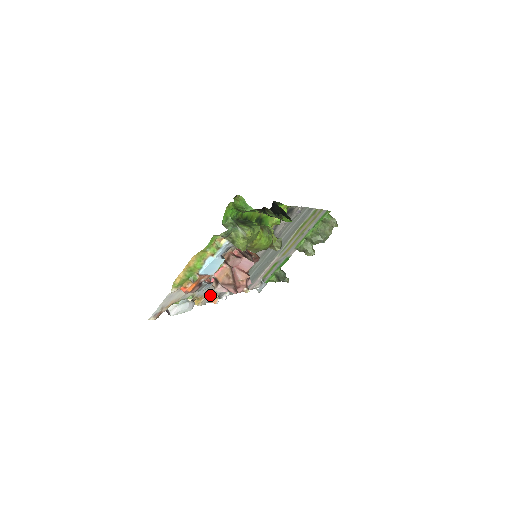
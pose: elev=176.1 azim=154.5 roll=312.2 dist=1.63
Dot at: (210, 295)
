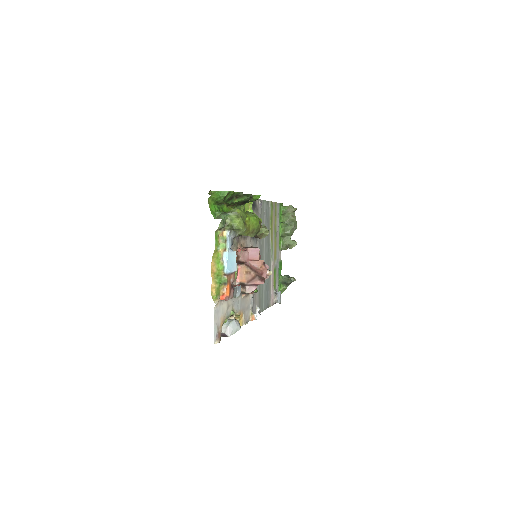
Dot at: (245, 312)
